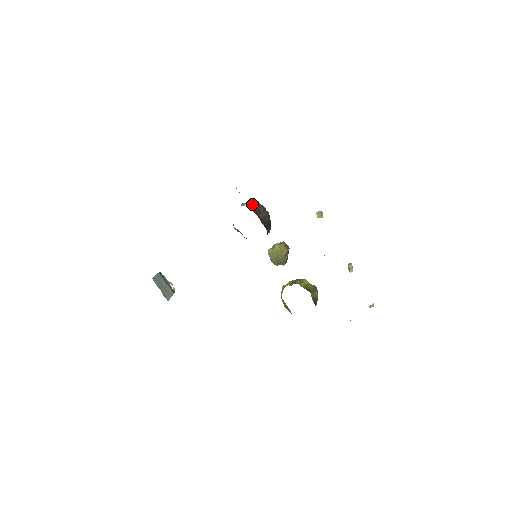
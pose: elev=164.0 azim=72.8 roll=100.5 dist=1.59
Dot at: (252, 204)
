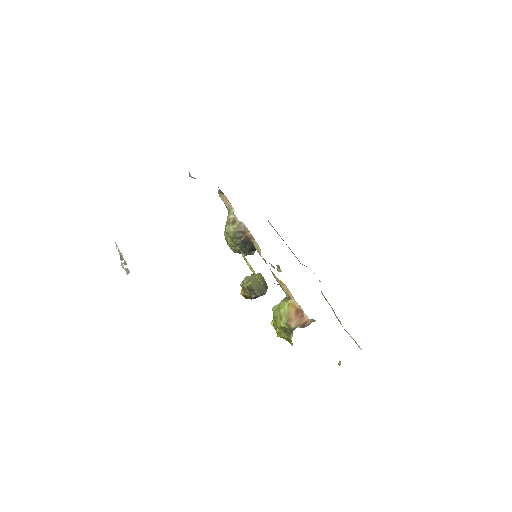
Dot at: occluded
